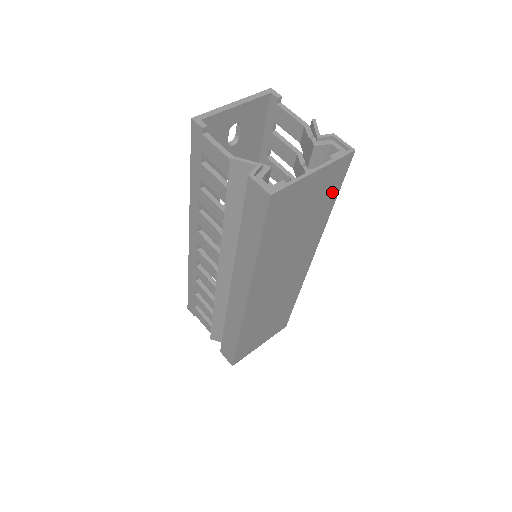
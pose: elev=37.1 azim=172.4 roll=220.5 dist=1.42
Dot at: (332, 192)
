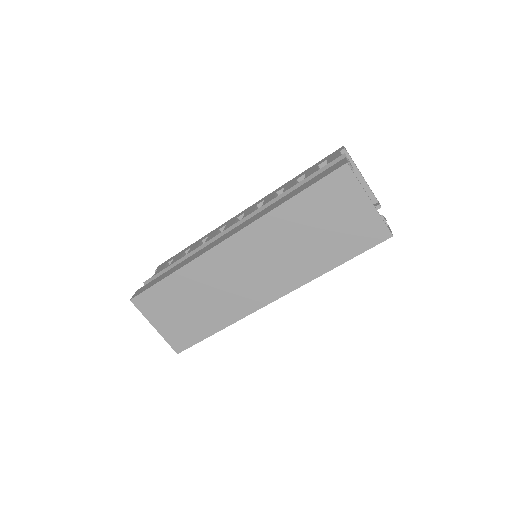
Dot at: (353, 247)
